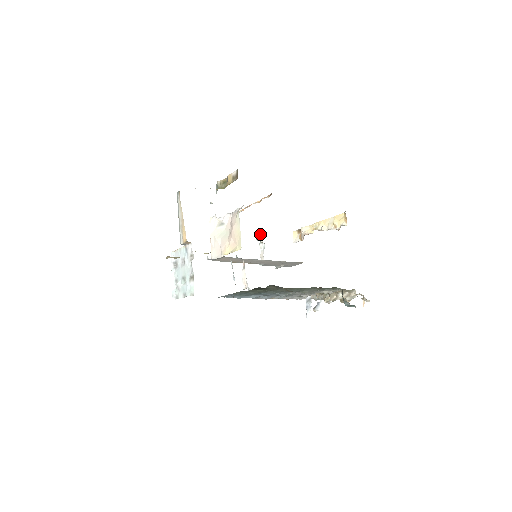
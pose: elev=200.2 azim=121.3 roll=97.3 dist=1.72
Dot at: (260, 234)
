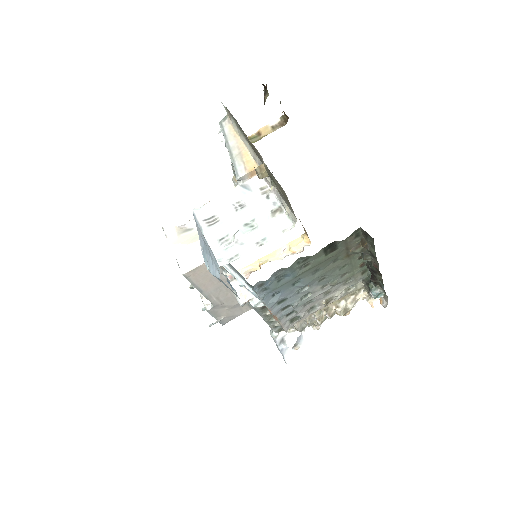
Dot at: occluded
